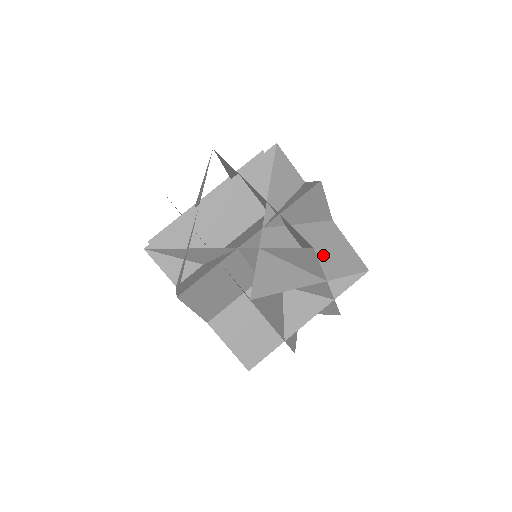
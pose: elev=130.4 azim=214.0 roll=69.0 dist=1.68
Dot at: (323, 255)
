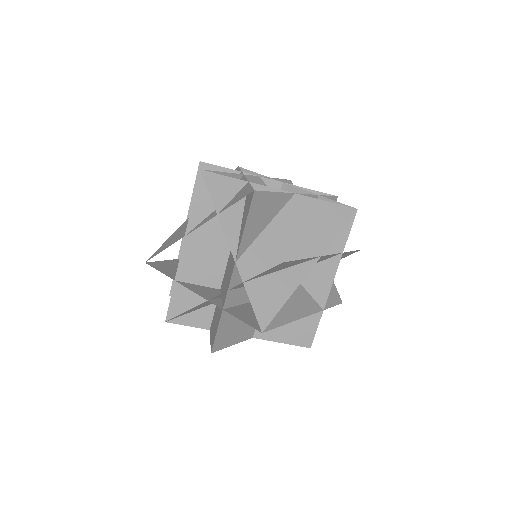
Dot at: (304, 235)
